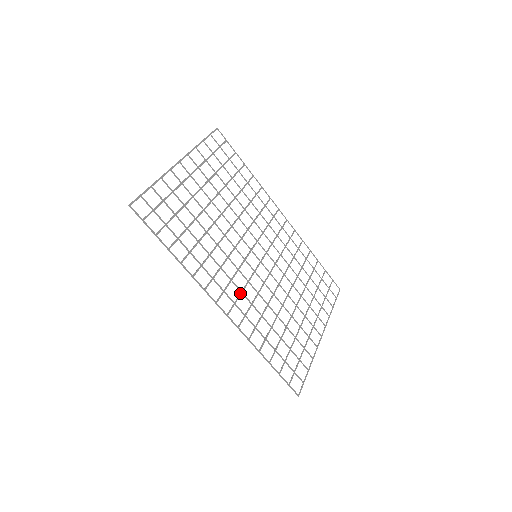
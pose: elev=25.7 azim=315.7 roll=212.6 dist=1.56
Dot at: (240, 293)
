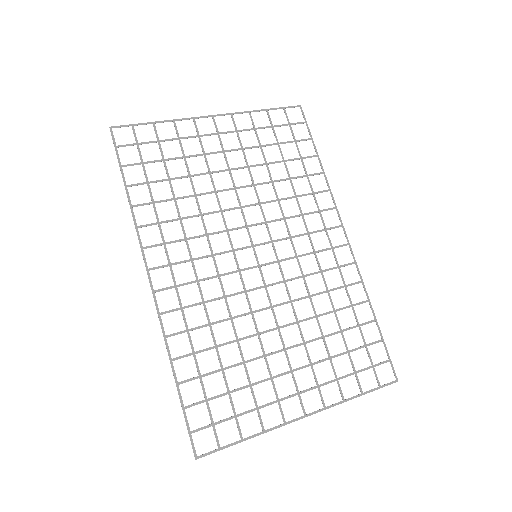
Dot at: occluded
